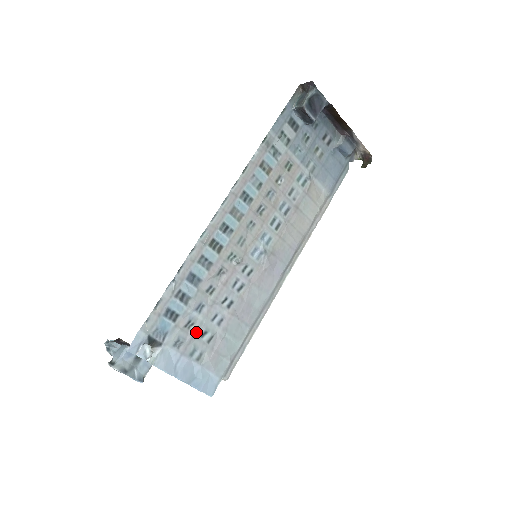
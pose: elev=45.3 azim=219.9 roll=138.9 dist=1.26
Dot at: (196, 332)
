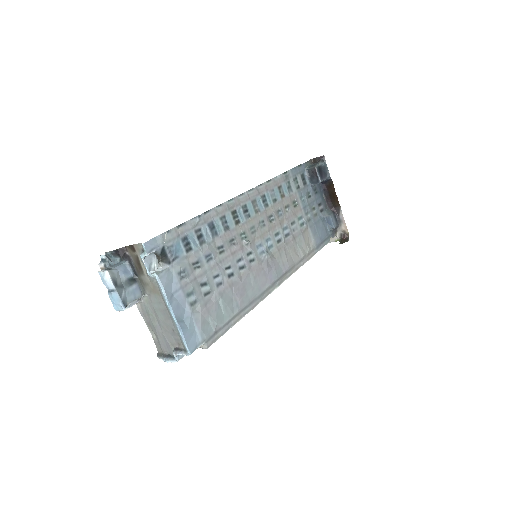
Dot at: (199, 277)
